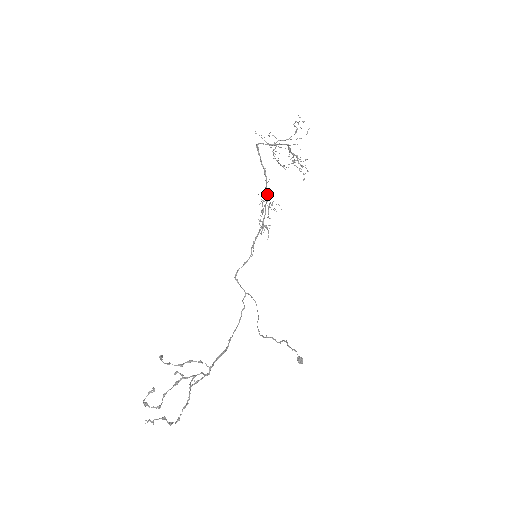
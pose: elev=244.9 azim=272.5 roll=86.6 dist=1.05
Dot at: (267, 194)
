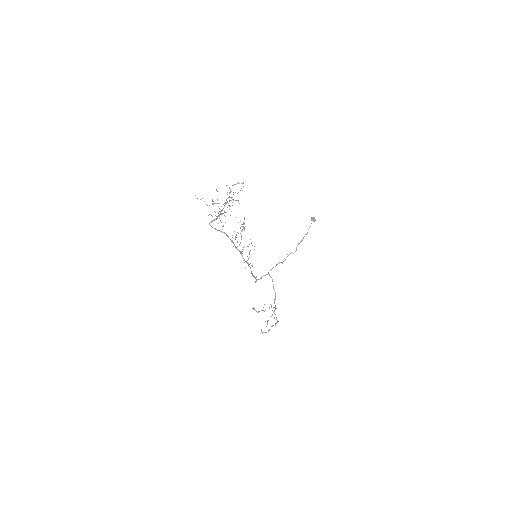
Dot at: occluded
